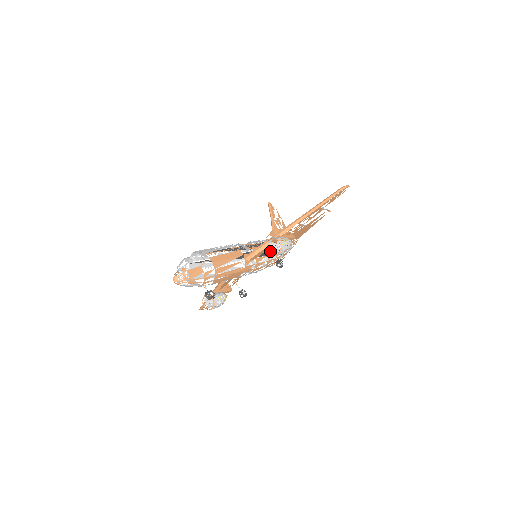
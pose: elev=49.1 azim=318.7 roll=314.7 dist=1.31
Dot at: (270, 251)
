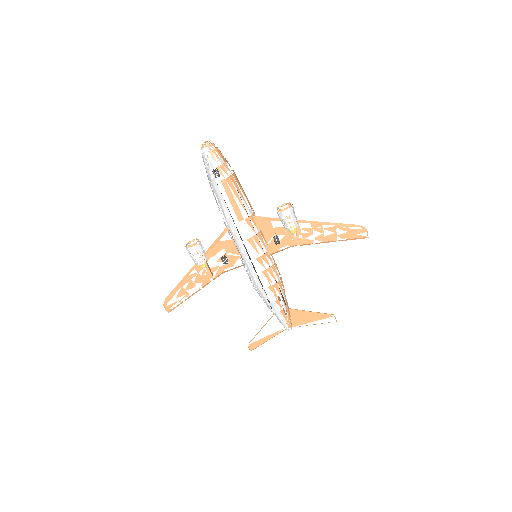
Dot at: (278, 214)
